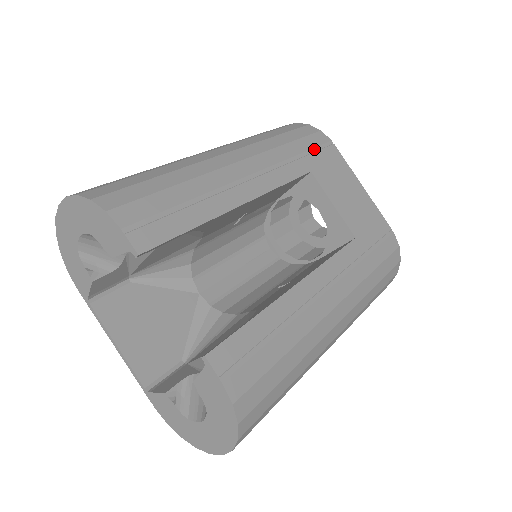
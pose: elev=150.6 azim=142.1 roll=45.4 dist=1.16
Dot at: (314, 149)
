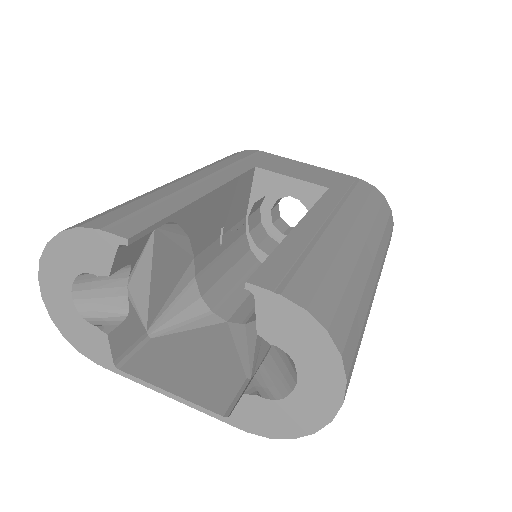
Dot at: (247, 157)
